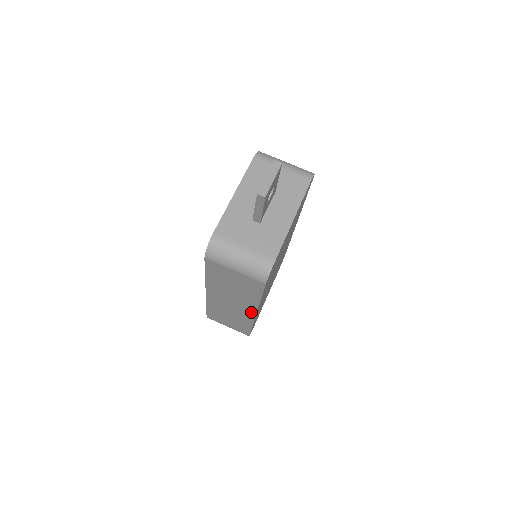
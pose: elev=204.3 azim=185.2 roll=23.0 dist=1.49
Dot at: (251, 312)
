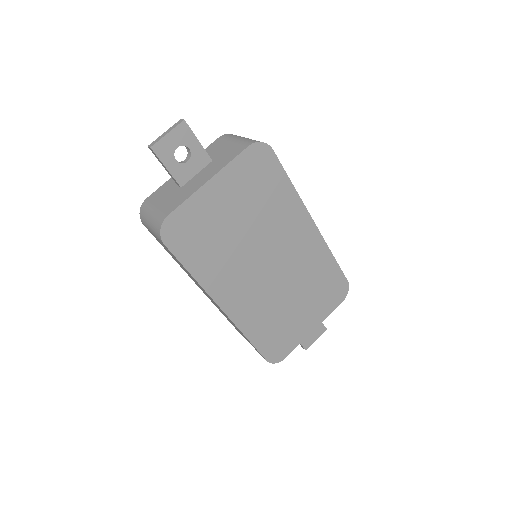
Dot at: occluded
